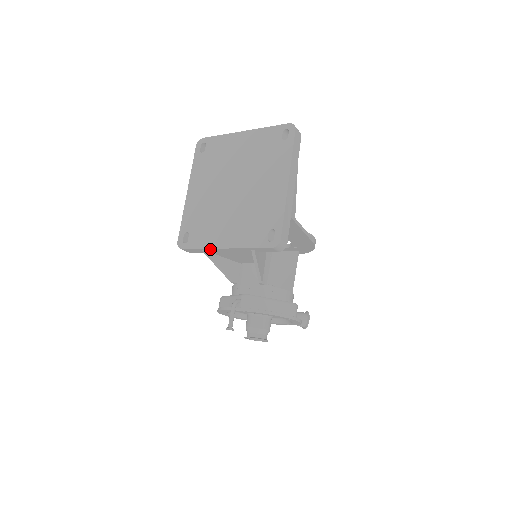
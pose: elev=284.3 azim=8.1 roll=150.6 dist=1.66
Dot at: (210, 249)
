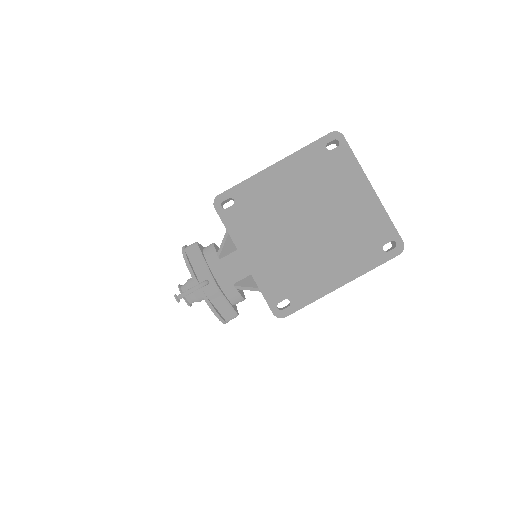
Dot at: (234, 242)
